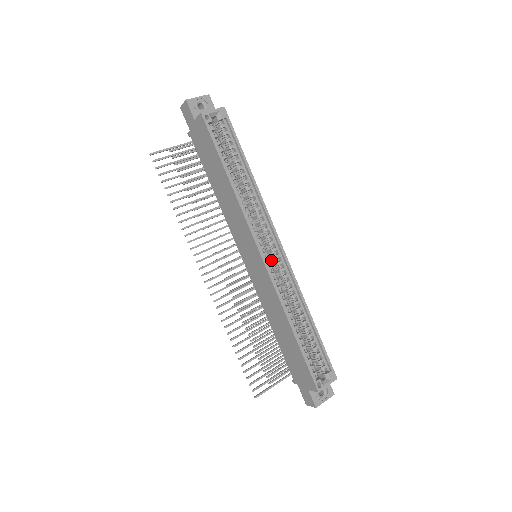
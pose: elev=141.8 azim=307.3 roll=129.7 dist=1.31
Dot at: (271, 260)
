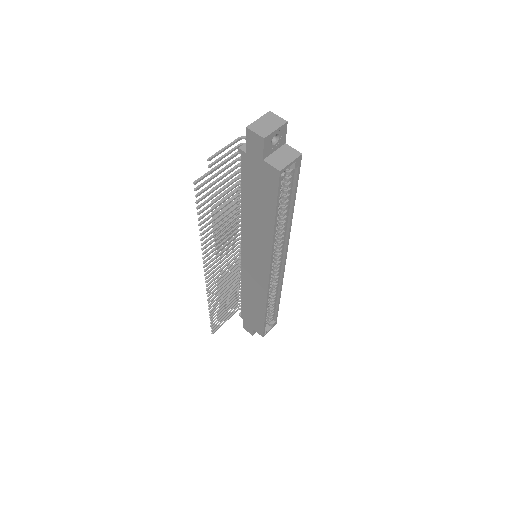
Dot at: occluded
